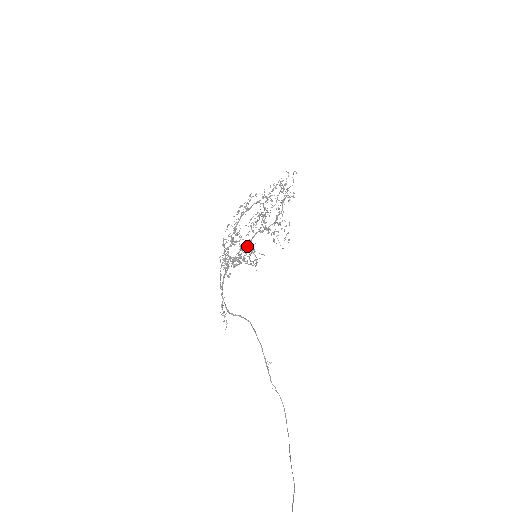
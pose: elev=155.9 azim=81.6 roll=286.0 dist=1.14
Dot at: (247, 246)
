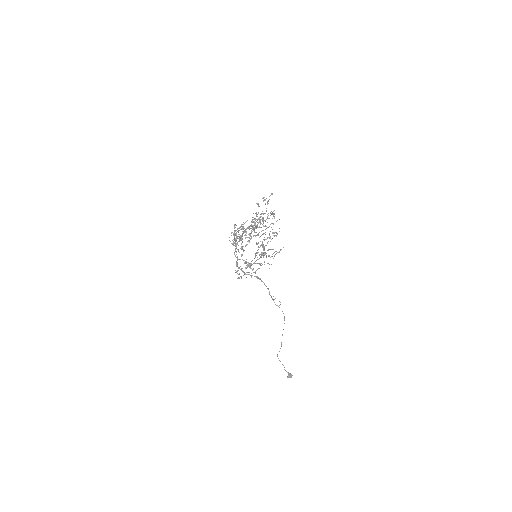
Dot at: occluded
